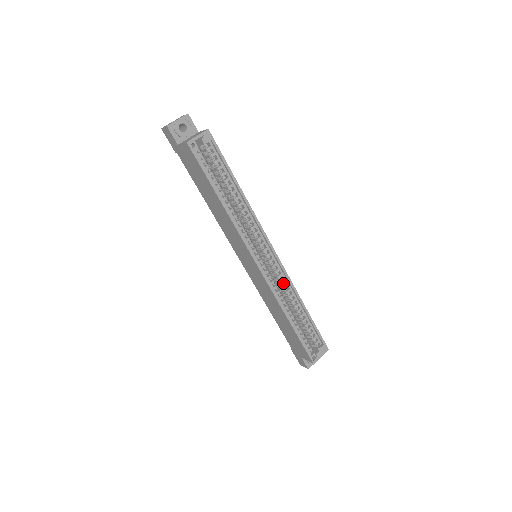
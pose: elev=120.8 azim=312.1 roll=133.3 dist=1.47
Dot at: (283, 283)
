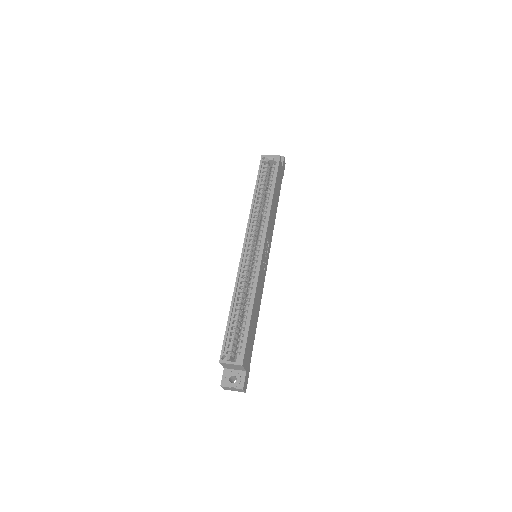
Dot at: (252, 278)
